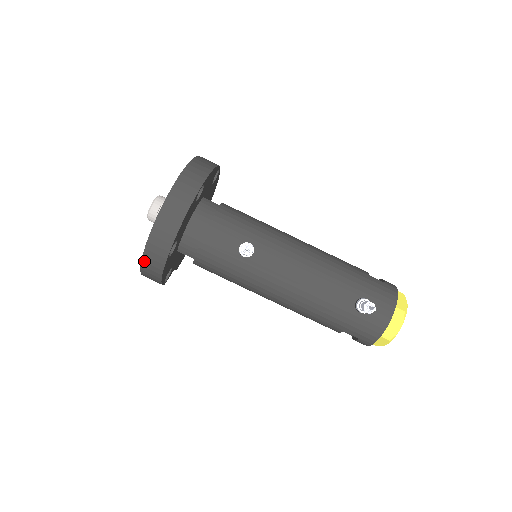
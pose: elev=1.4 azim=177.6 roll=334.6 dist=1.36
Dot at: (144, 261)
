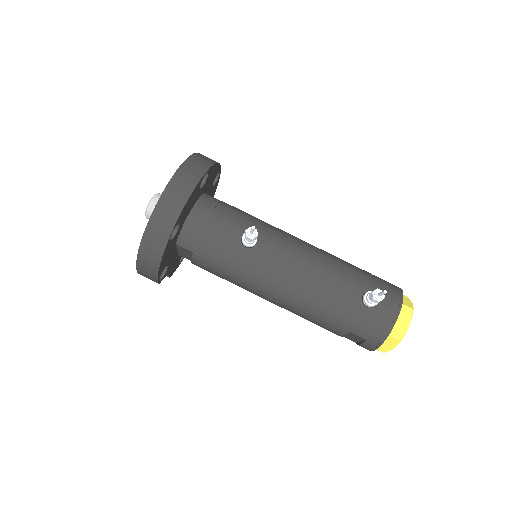
Dot at: (143, 245)
